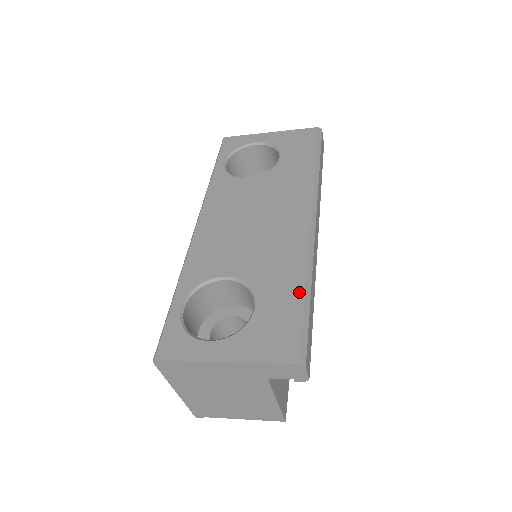
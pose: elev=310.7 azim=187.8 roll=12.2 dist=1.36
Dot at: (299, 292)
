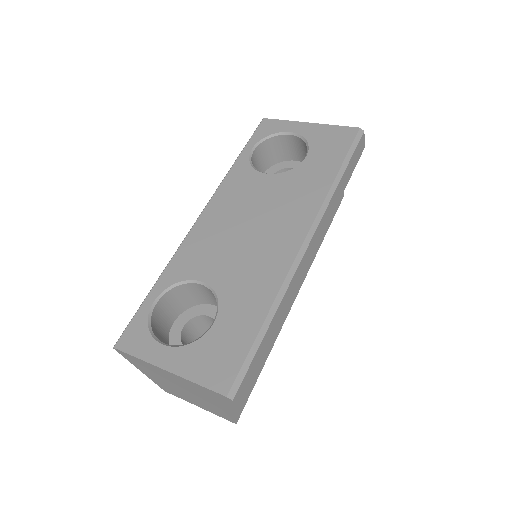
Dot at: (258, 321)
